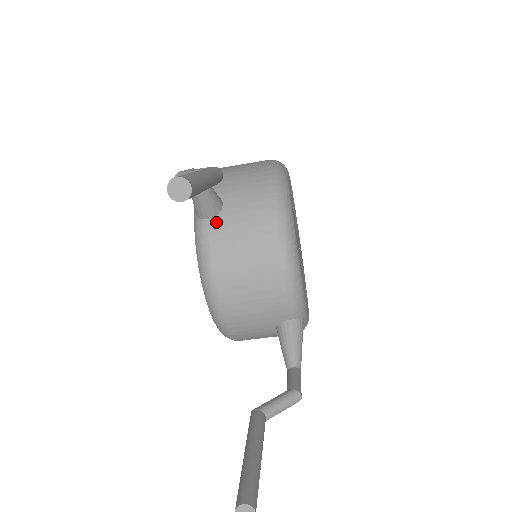
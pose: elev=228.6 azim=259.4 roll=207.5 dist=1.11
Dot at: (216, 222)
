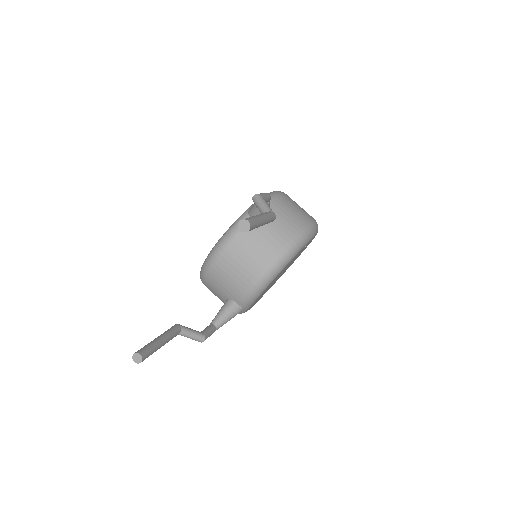
Dot at: occluded
